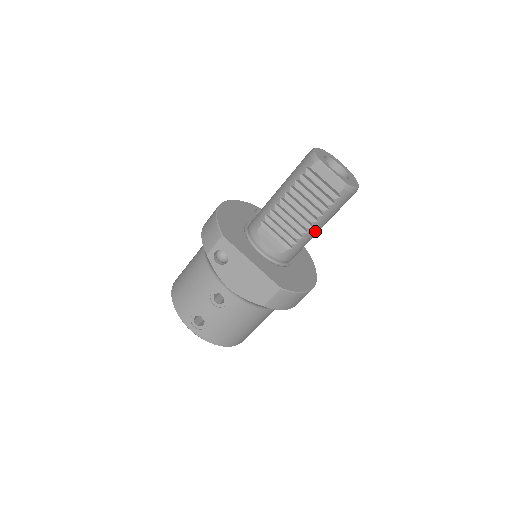
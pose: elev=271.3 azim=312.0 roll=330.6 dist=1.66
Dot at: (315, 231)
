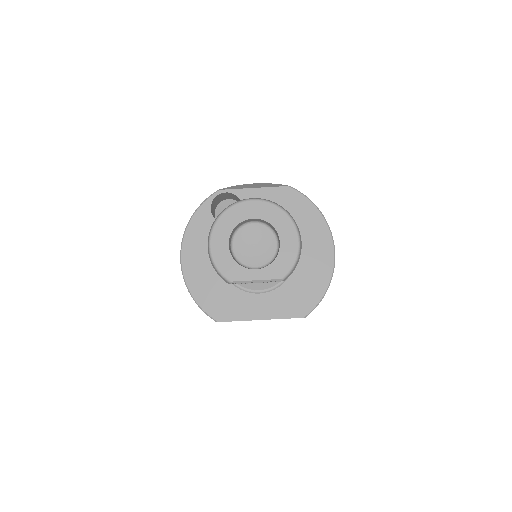
Dot at: occluded
